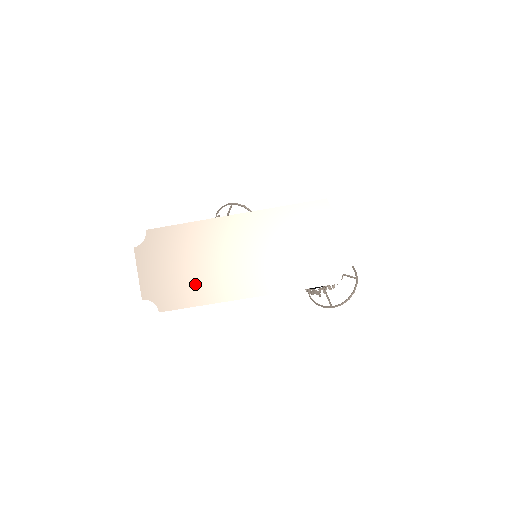
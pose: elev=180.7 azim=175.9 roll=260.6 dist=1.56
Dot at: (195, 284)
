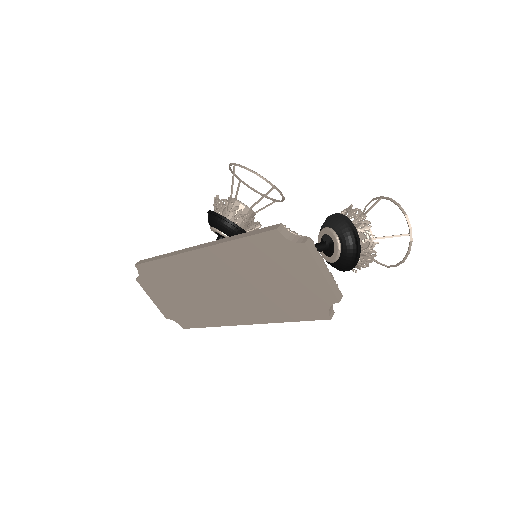
Dot at: (196, 310)
